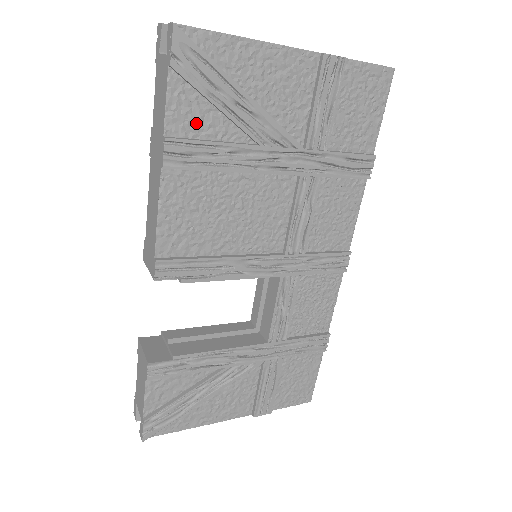
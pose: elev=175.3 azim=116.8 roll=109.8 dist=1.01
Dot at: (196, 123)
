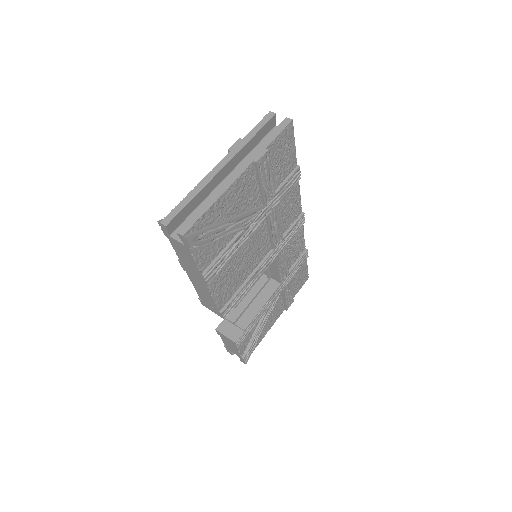
Dot at: (212, 254)
